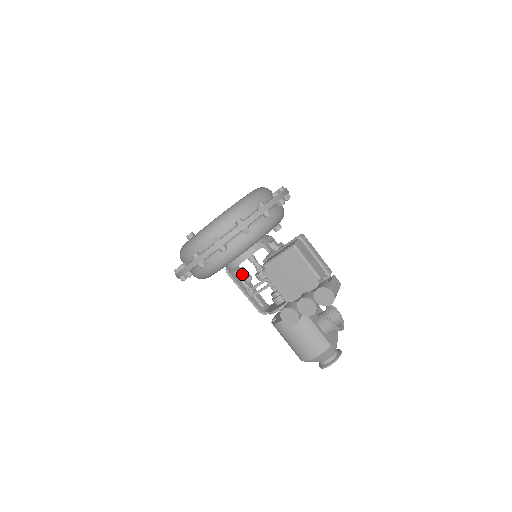
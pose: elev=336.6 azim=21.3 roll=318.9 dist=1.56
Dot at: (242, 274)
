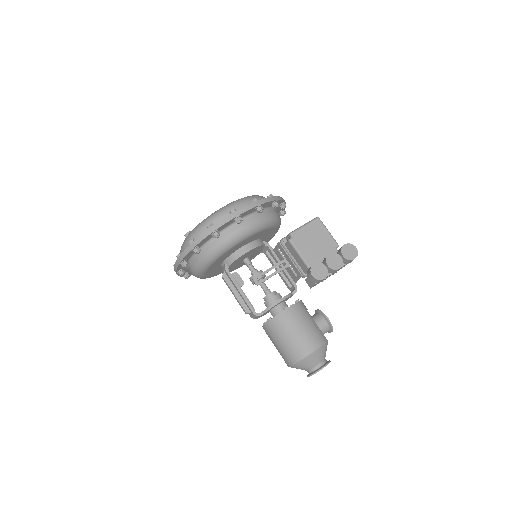
Dot at: (235, 278)
